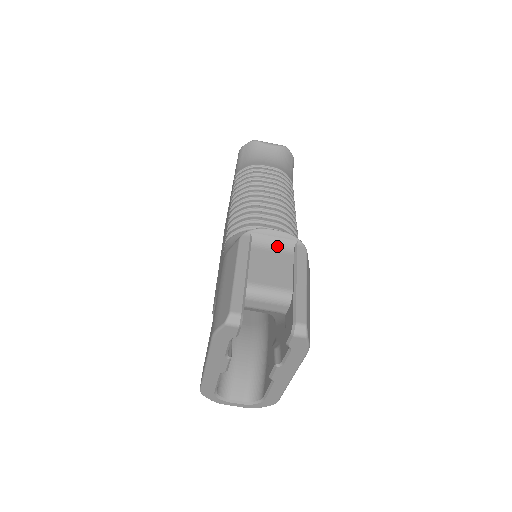
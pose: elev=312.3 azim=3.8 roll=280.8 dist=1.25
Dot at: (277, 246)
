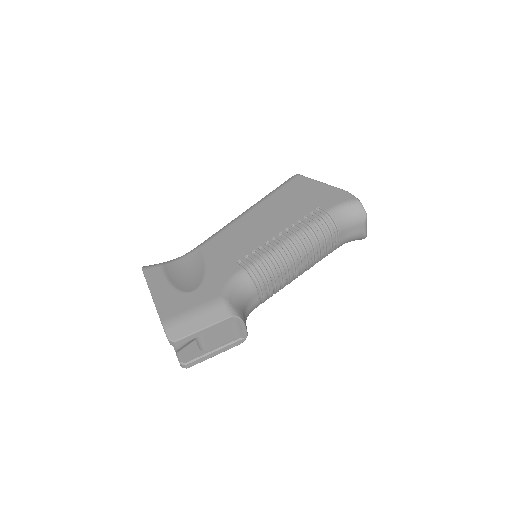
Dot at: (237, 331)
